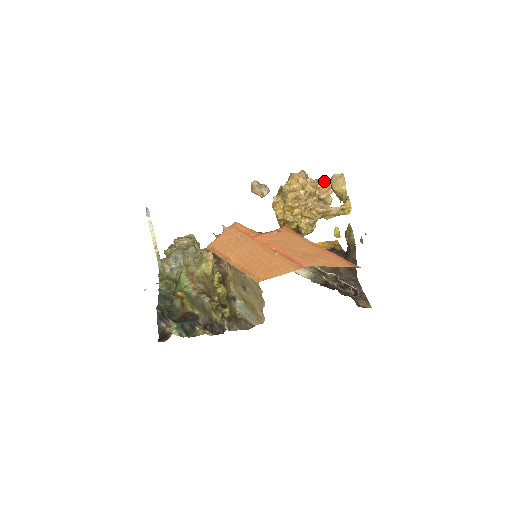
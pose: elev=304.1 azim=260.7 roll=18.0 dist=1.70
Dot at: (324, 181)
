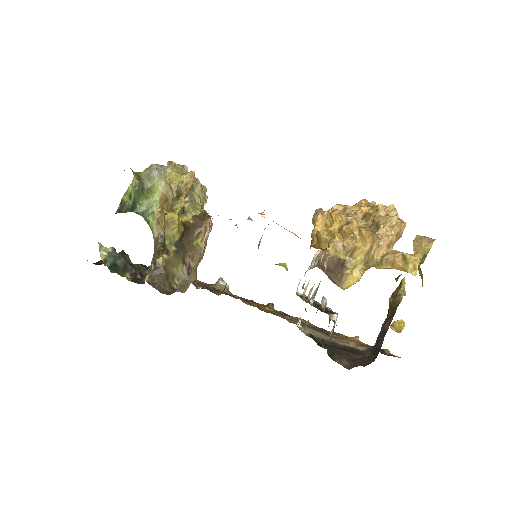
Dot at: (395, 214)
